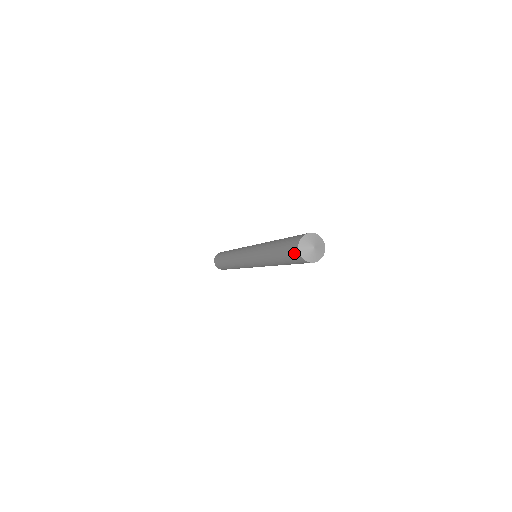
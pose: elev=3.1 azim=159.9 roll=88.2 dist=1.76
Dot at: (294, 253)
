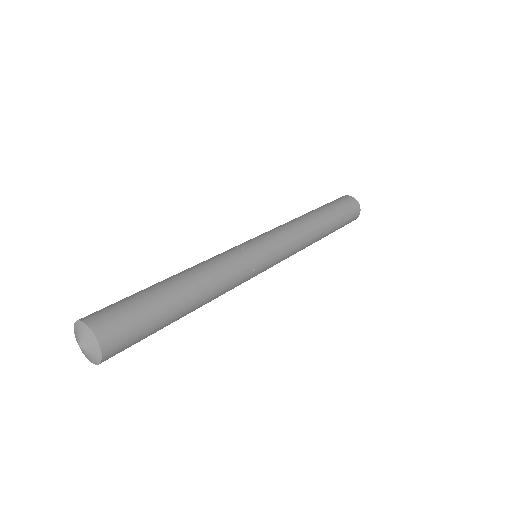
Dot at: occluded
